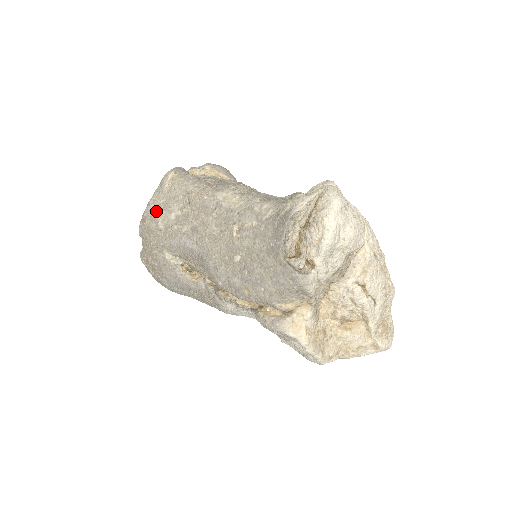
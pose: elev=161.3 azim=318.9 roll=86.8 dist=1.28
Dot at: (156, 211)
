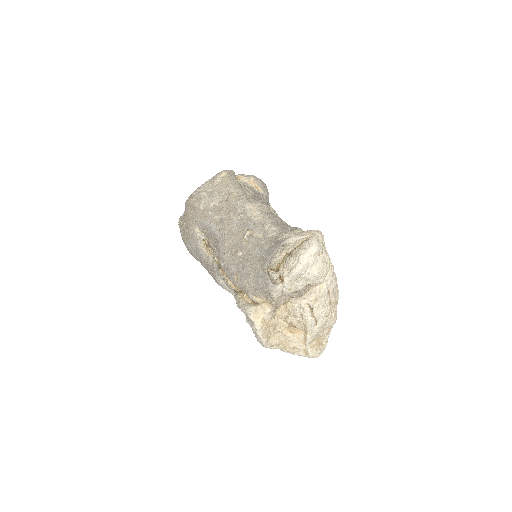
Dot at: (203, 195)
